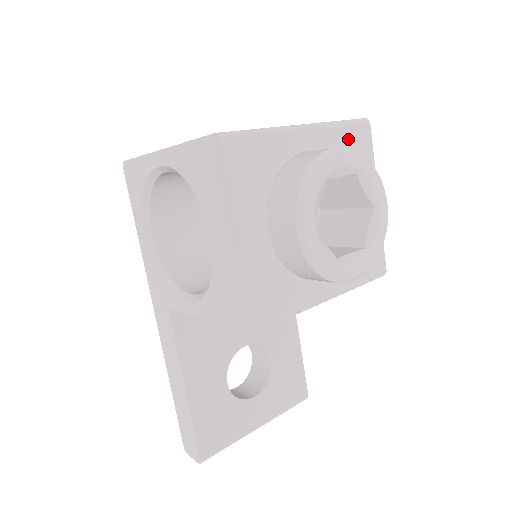
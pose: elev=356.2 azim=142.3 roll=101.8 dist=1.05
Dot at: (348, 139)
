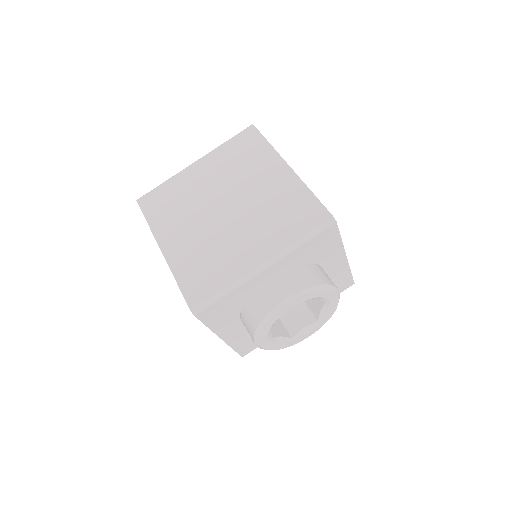
Dot at: (311, 246)
